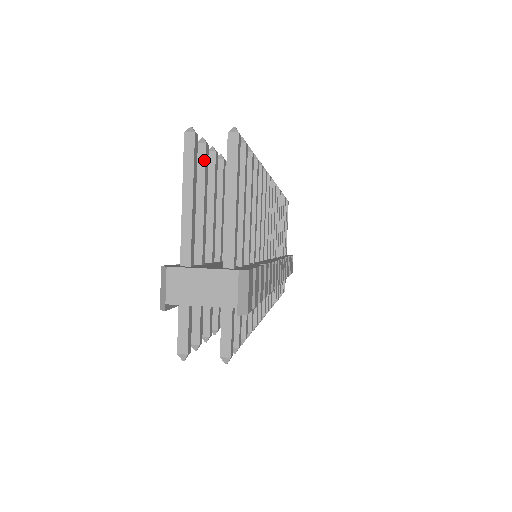
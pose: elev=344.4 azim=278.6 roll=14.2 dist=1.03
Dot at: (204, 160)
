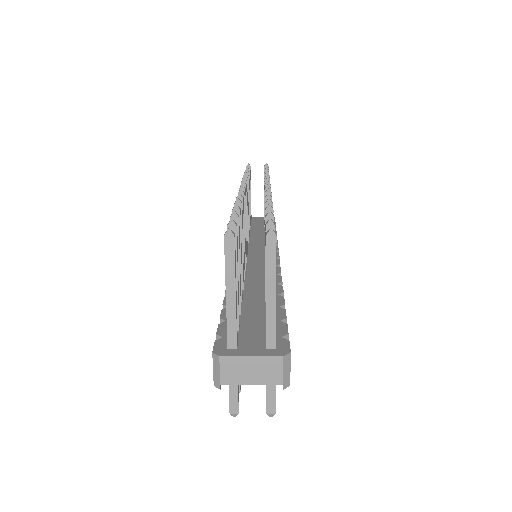
Dot at: (235, 242)
